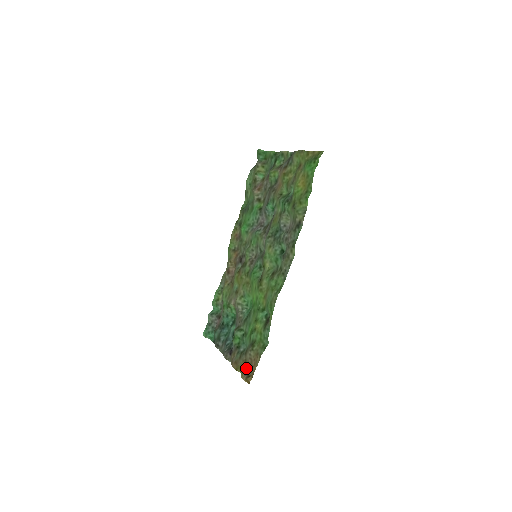
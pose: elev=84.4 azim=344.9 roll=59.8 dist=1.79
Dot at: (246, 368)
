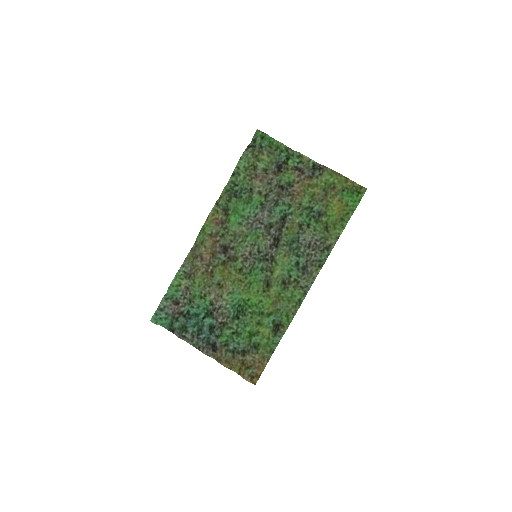
Dot at: (246, 368)
